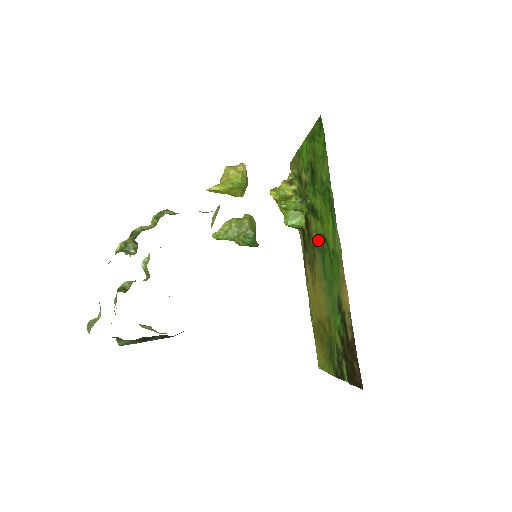
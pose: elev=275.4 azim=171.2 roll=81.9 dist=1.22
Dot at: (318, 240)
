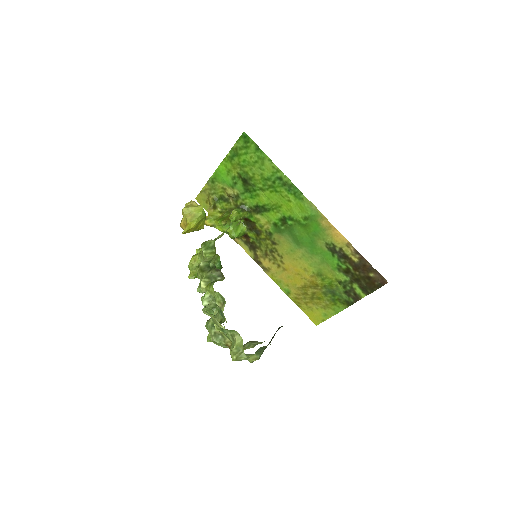
Dot at: (276, 226)
